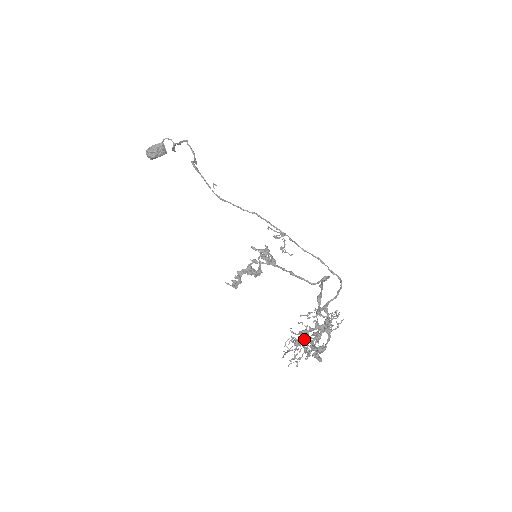
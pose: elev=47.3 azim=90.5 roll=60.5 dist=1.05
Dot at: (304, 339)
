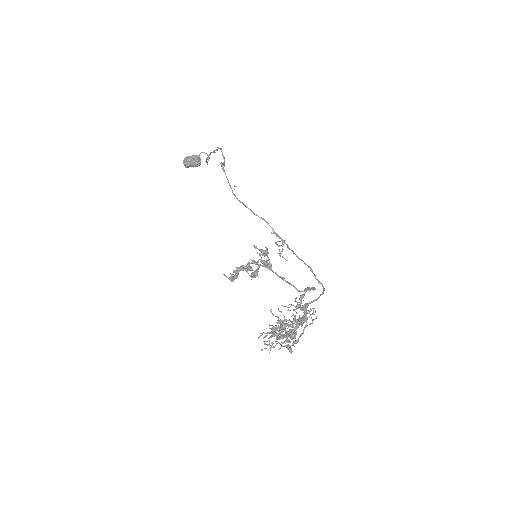
Dot at: occluded
